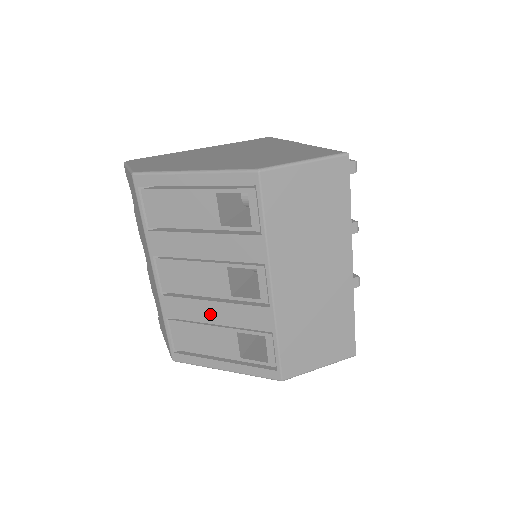
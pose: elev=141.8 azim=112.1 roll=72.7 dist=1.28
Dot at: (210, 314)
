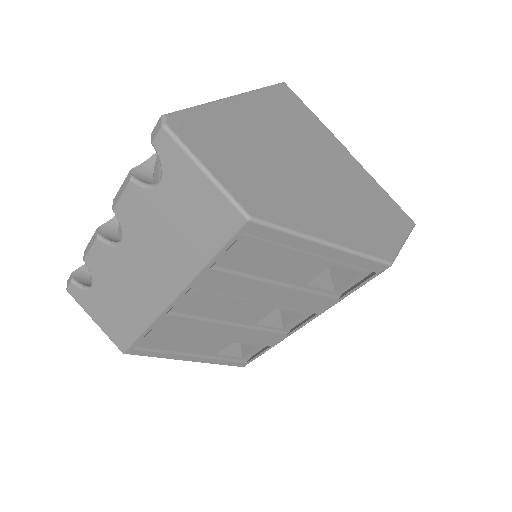
Dot at: (217, 332)
